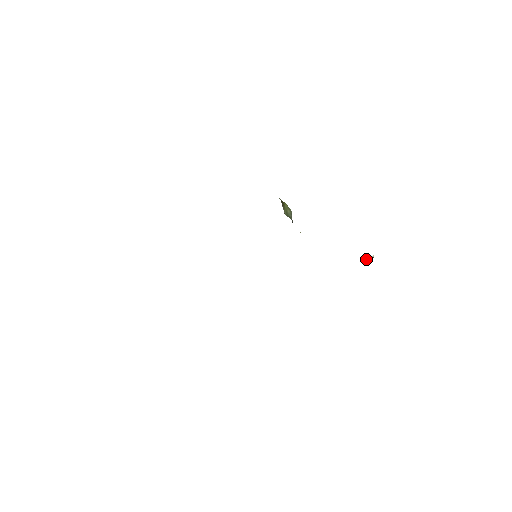
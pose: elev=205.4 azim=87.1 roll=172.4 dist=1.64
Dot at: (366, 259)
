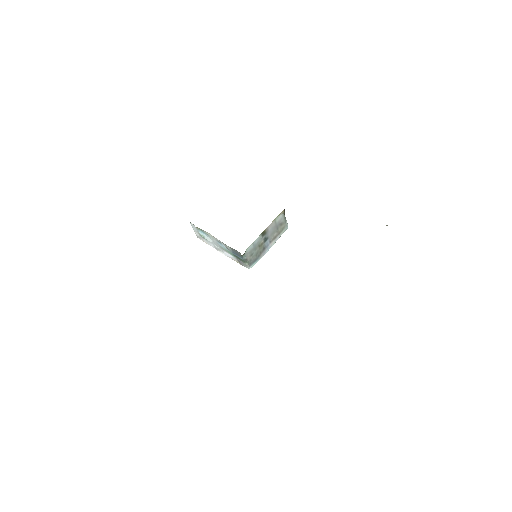
Dot at: occluded
